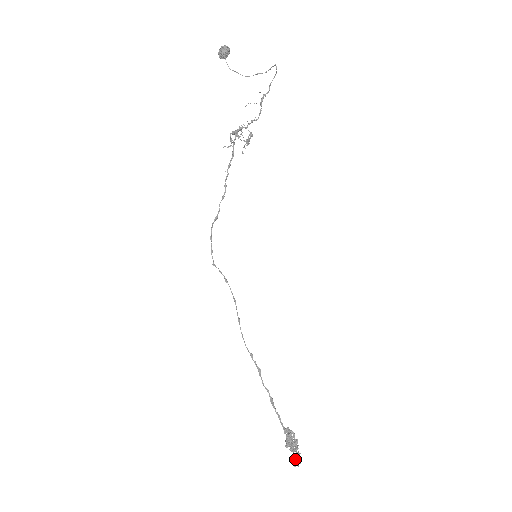
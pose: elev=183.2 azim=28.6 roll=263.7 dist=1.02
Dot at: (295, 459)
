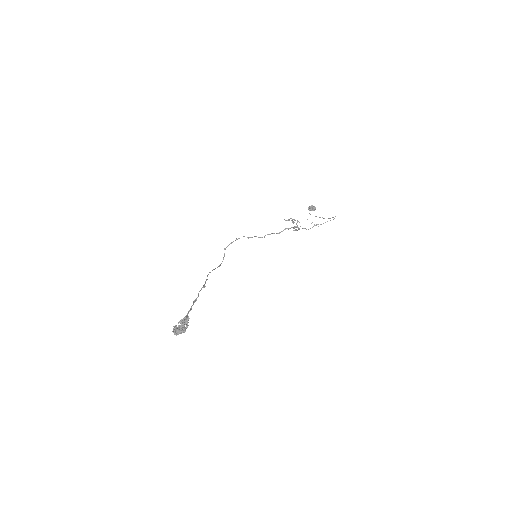
Dot at: (179, 327)
